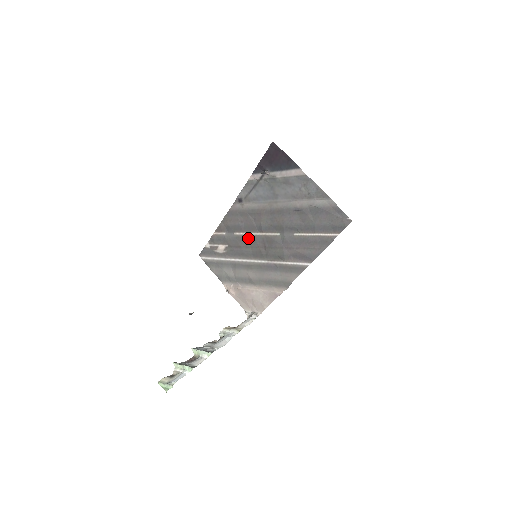
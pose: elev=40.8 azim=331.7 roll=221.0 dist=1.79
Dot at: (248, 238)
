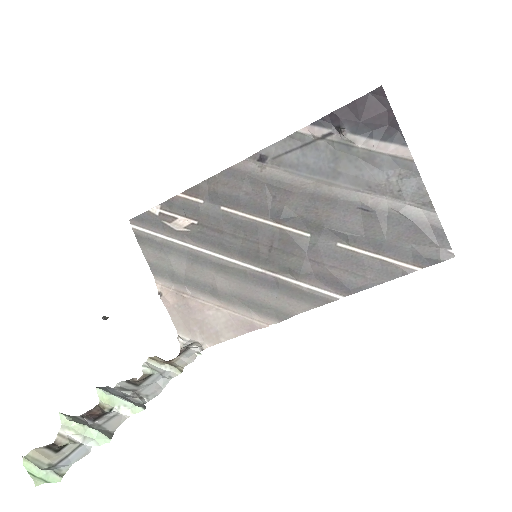
Dot at: (245, 223)
